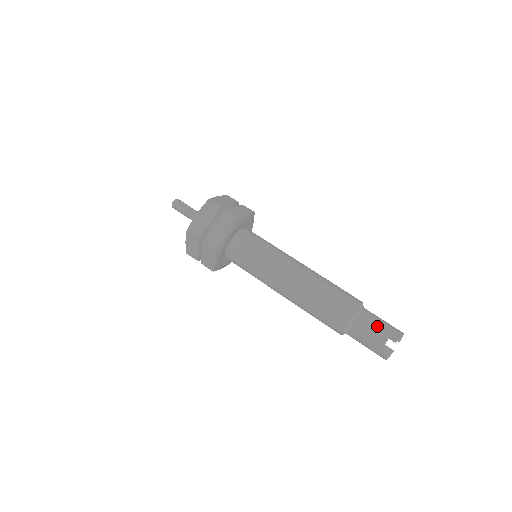
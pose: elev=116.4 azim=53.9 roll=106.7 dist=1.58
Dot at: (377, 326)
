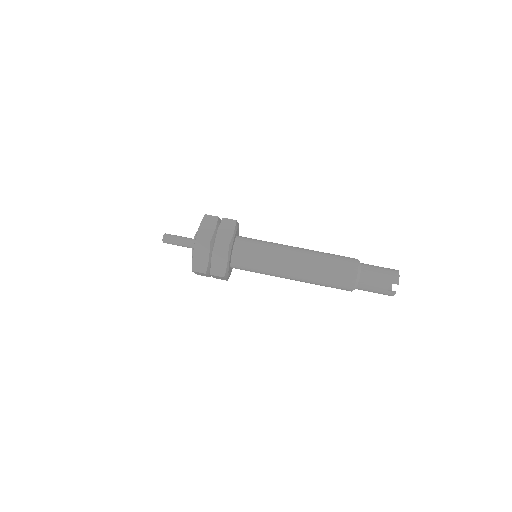
Dot at: (377, 280)
